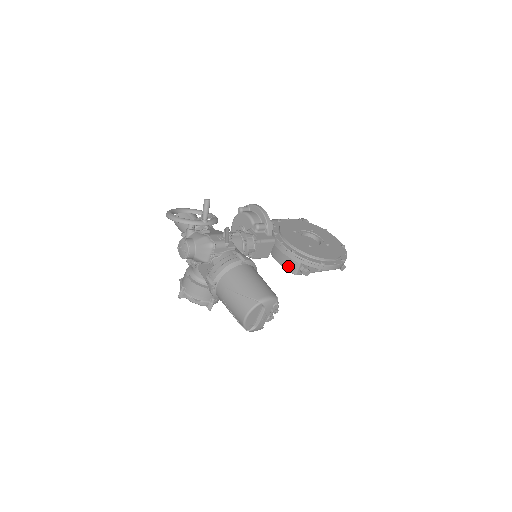
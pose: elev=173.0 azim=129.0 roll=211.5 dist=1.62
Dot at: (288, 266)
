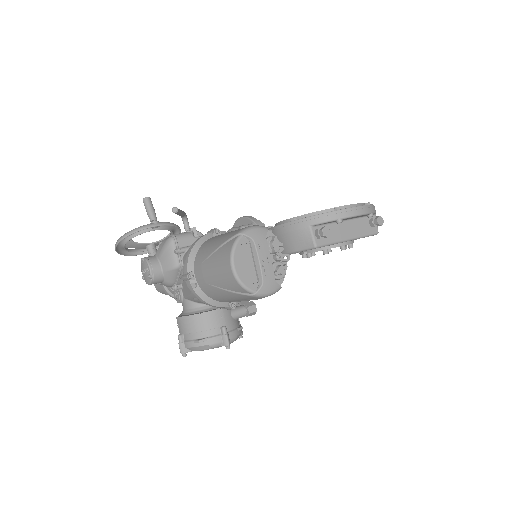
Dot at: (301, 244)
